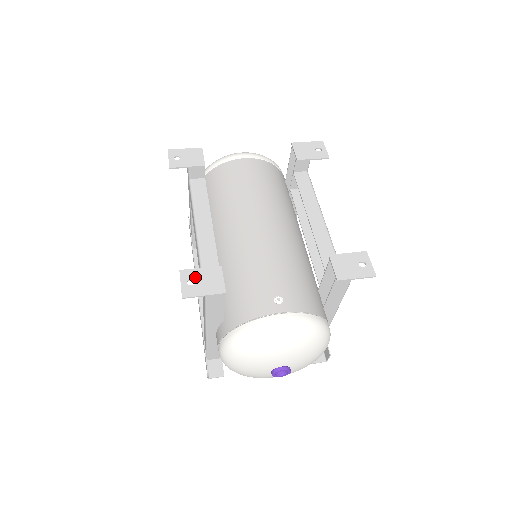
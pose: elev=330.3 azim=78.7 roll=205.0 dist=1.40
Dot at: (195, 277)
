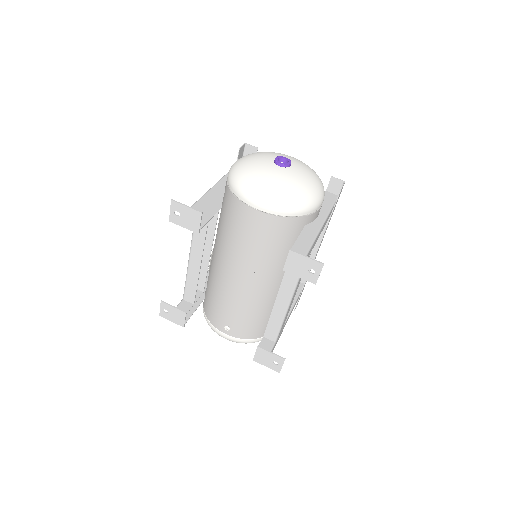
Dot at: (169, 310)
